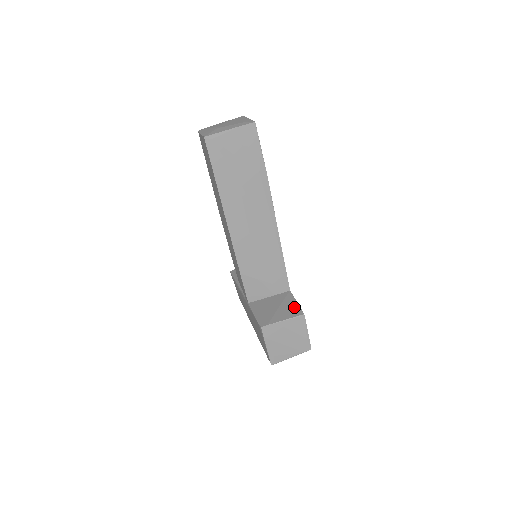
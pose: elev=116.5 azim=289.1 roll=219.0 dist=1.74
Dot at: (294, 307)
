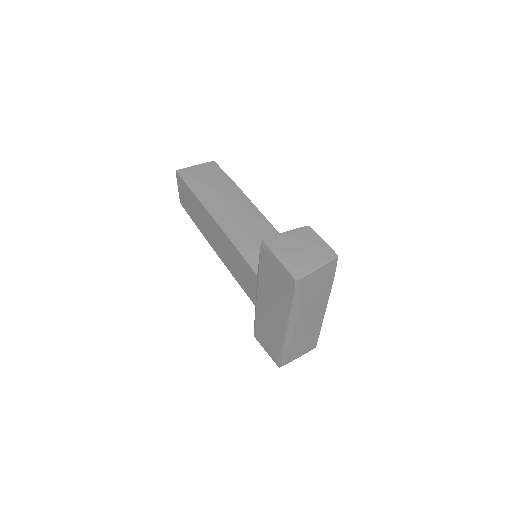
Dot at: occluded
